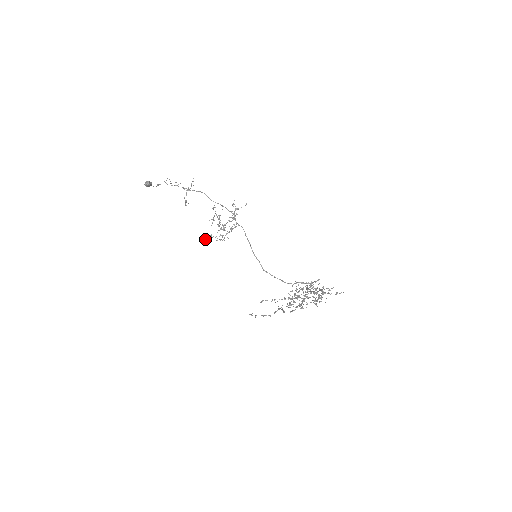
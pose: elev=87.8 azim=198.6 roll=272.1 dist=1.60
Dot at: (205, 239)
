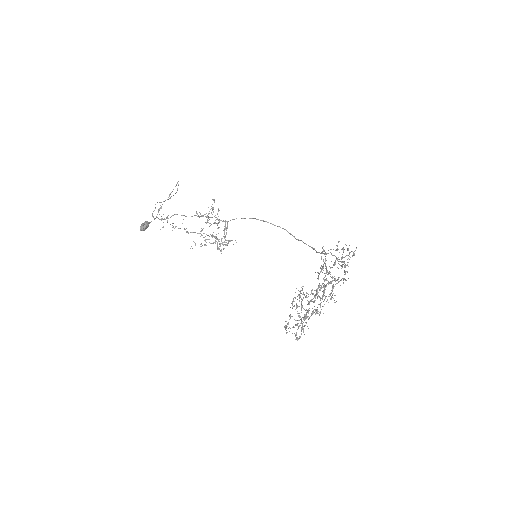
Dot at: (217, 249)
